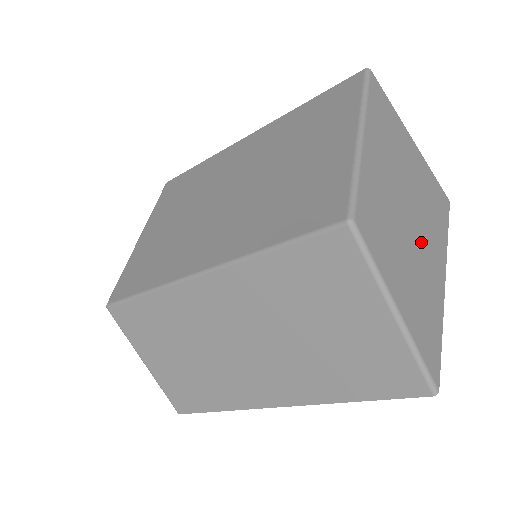
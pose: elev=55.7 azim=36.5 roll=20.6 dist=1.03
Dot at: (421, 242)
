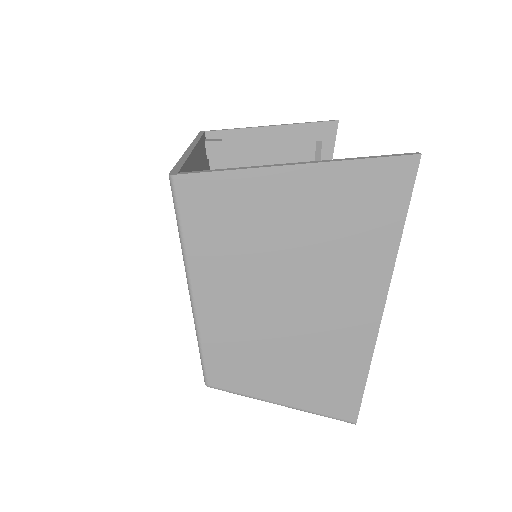
Dot at: (322, 311)
